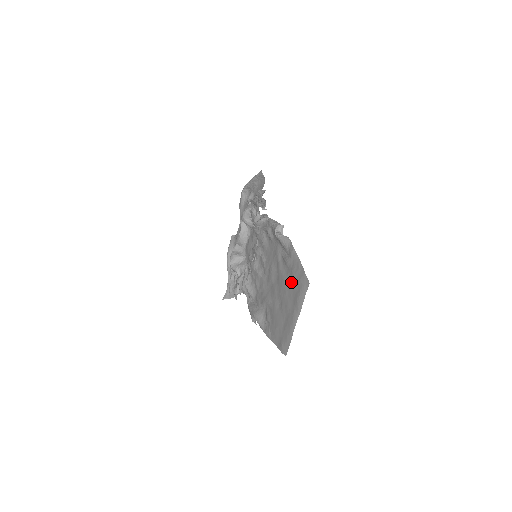
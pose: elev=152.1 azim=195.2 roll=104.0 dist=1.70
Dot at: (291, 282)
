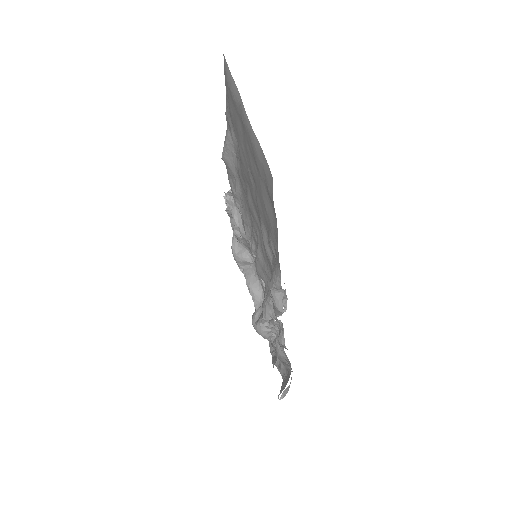
Dot at: (235, 125)
